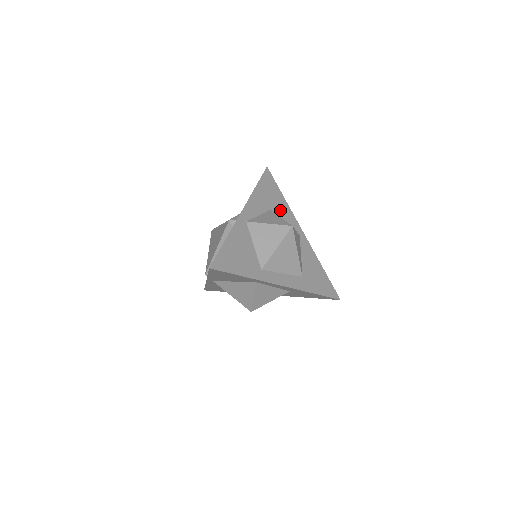
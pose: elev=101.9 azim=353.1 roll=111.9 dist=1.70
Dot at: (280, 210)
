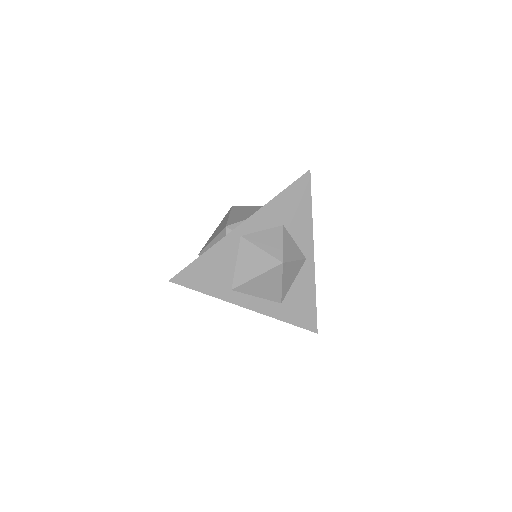
Dot at: (296, 226)
